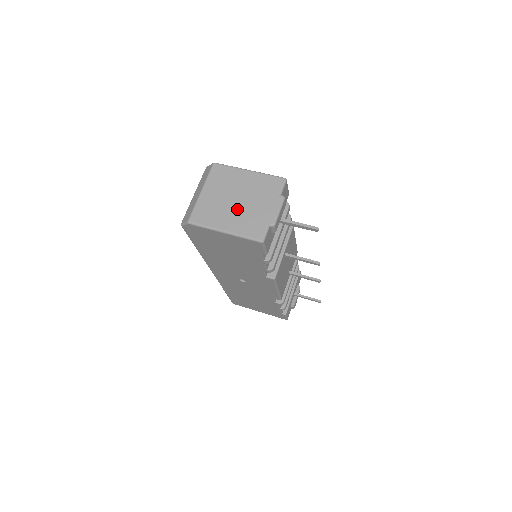
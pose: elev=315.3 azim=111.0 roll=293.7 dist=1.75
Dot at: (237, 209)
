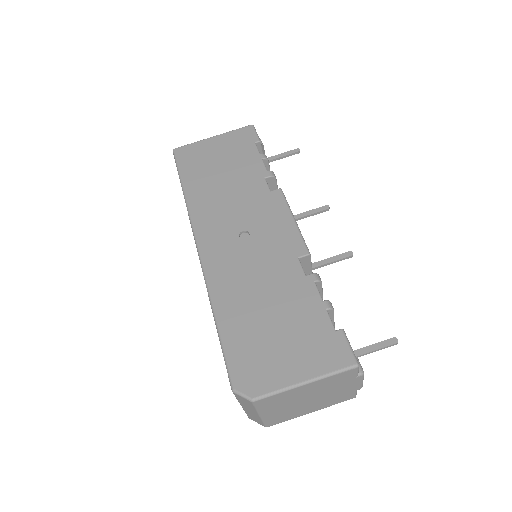
Dot at: (314, 402)
